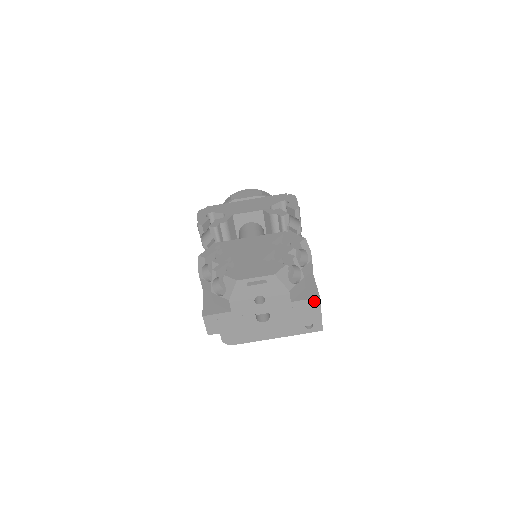
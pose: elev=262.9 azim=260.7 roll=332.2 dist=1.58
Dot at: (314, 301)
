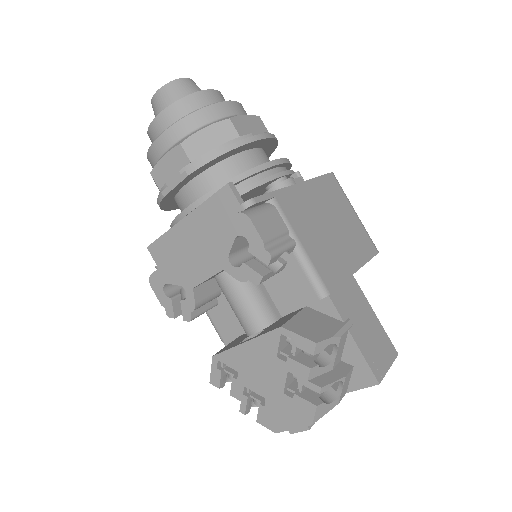
Dot at: (373, 383)
